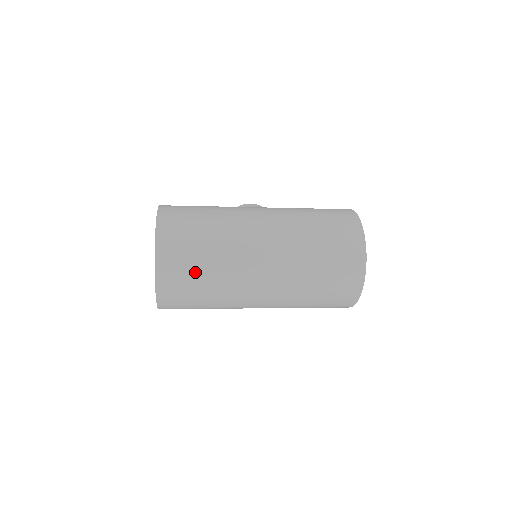
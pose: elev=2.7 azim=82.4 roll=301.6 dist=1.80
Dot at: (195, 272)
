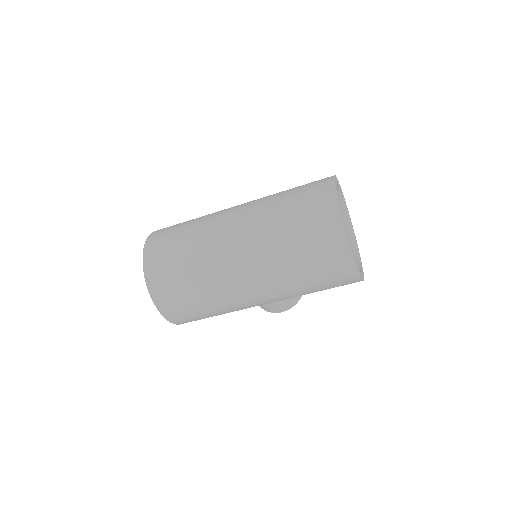
Dot at: (176, 232)
